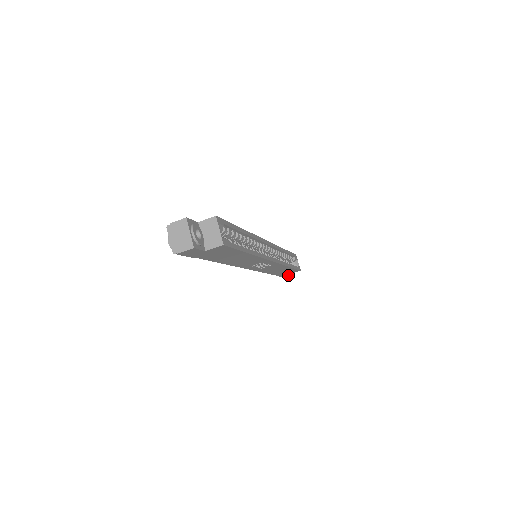
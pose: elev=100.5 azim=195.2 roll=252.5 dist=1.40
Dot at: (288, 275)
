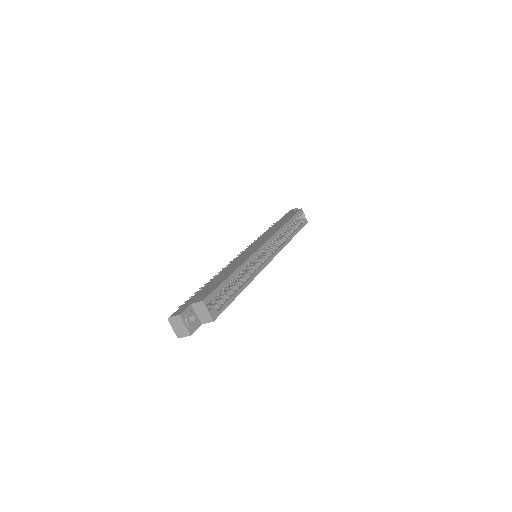
Dot at: occluded
